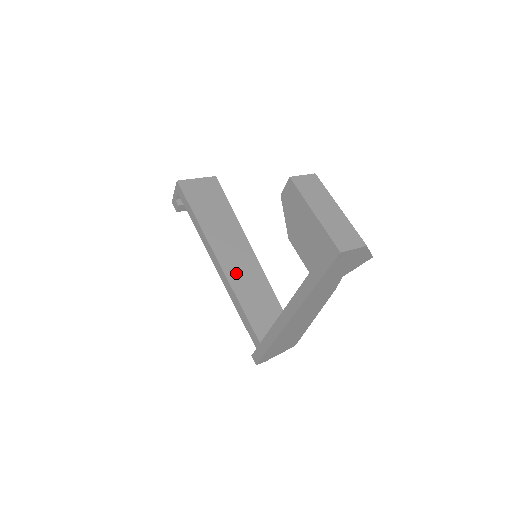
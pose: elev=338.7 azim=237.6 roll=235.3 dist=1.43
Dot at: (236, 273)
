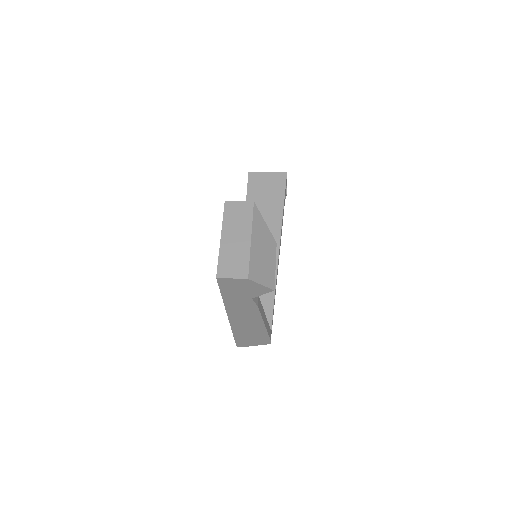
Dot at: occluded
